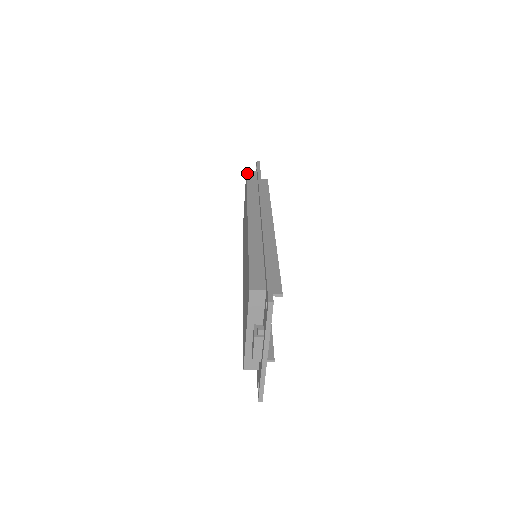
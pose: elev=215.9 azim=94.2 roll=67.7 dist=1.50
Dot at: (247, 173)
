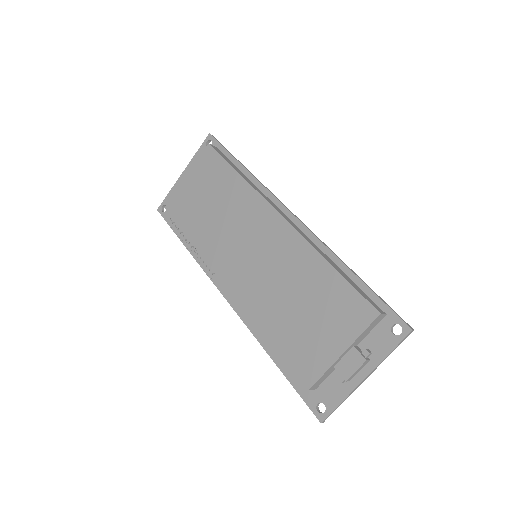
Dot at: (214, 148)
